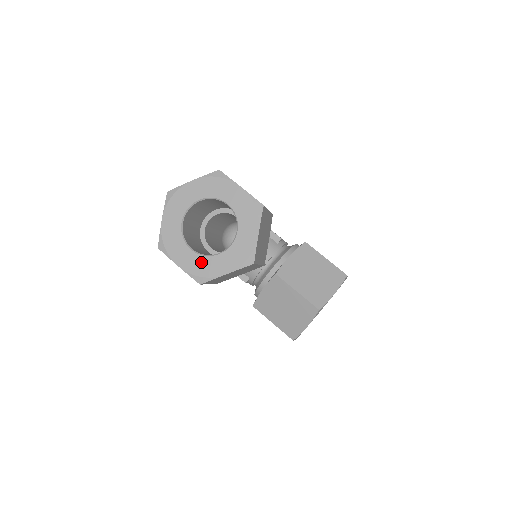
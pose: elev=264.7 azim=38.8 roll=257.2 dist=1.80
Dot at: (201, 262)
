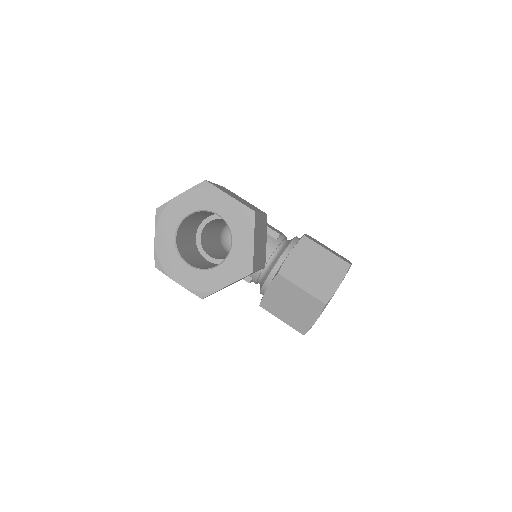
Dot at: (200, 277)
